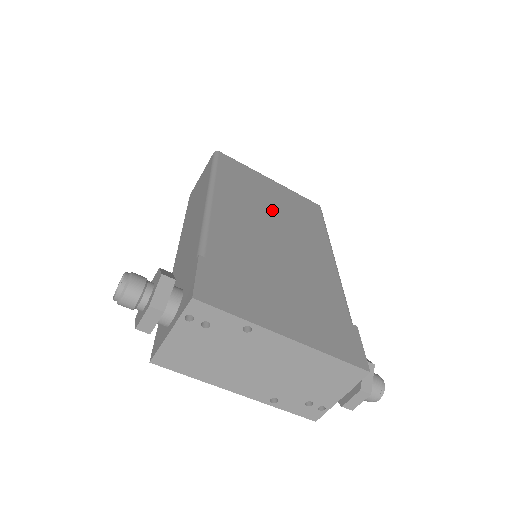
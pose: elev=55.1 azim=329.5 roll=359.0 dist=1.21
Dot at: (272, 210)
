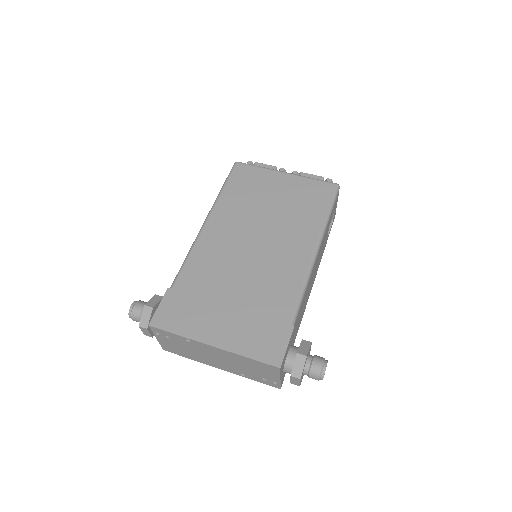
Dot at: (265, 215)
